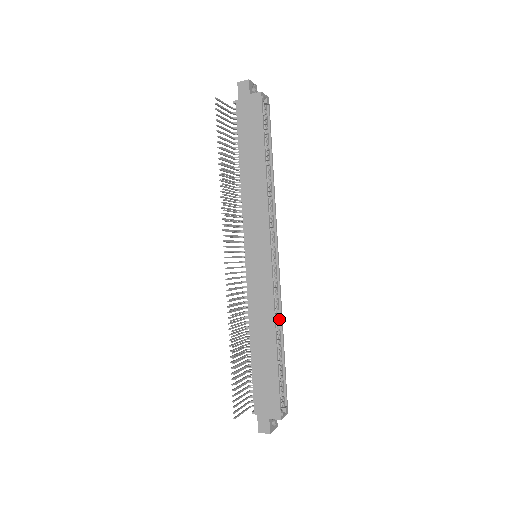
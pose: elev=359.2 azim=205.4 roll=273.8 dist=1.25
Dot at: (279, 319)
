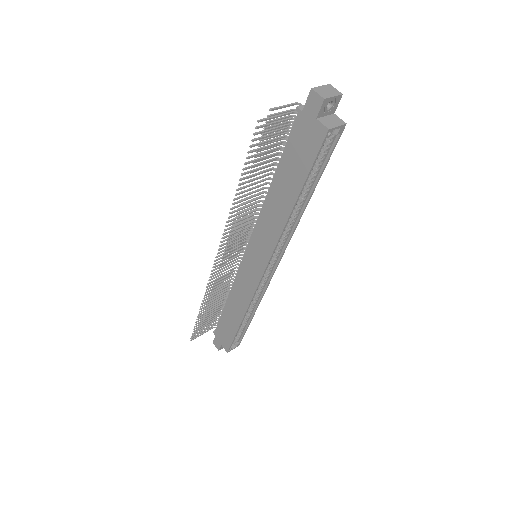
Dot at: (257, 302)
